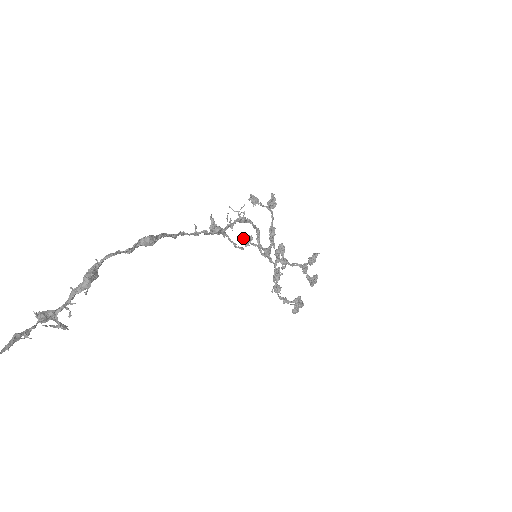
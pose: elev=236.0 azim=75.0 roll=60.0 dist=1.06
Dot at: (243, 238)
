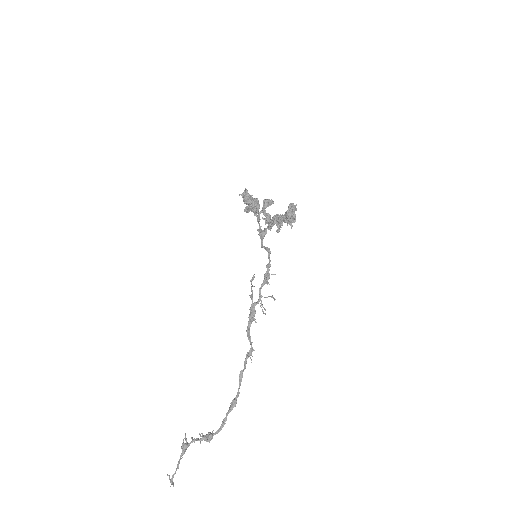
Dot at: (246, 203)
